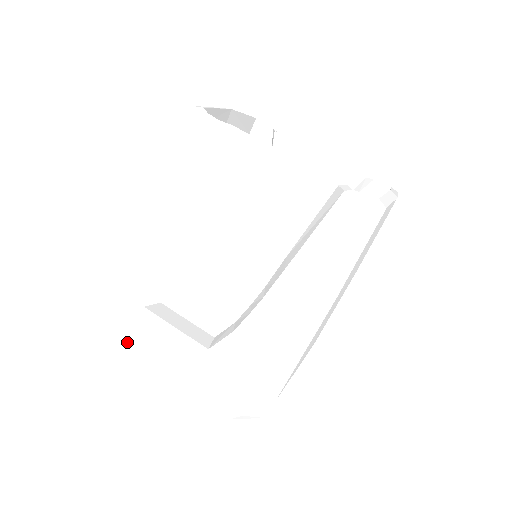
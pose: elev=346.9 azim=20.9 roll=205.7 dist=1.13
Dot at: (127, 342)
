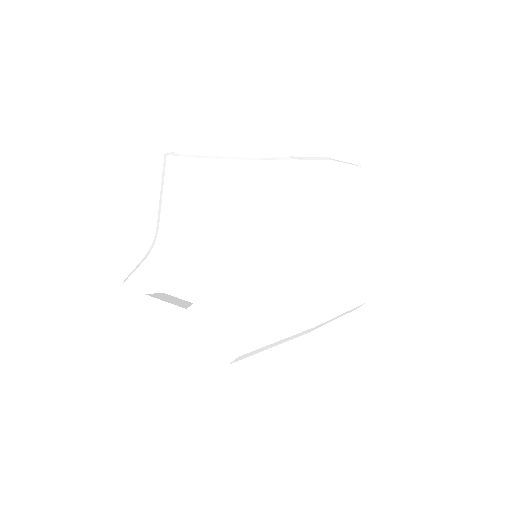
Dot at: (140, 326)
